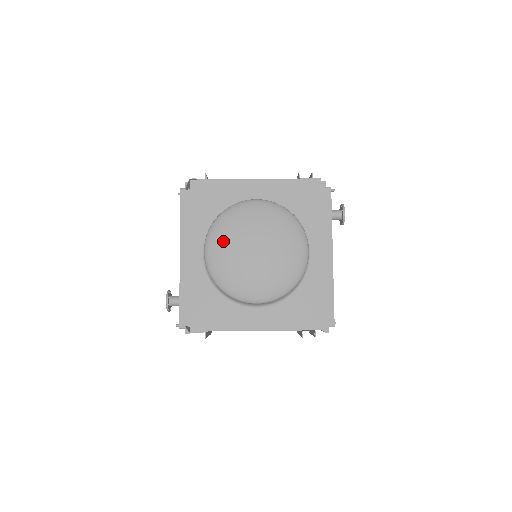
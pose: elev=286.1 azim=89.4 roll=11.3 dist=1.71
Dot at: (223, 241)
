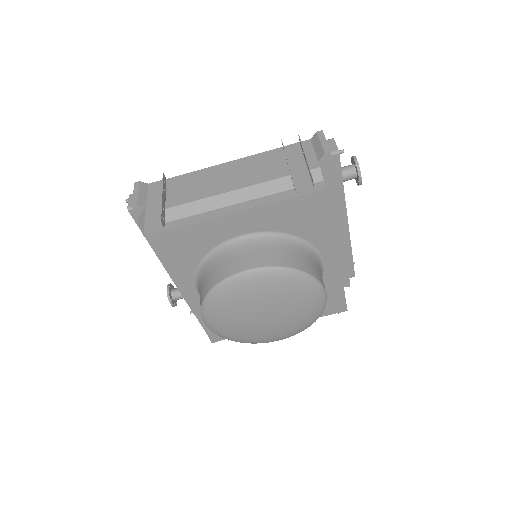
Dot at: (224, 318)
